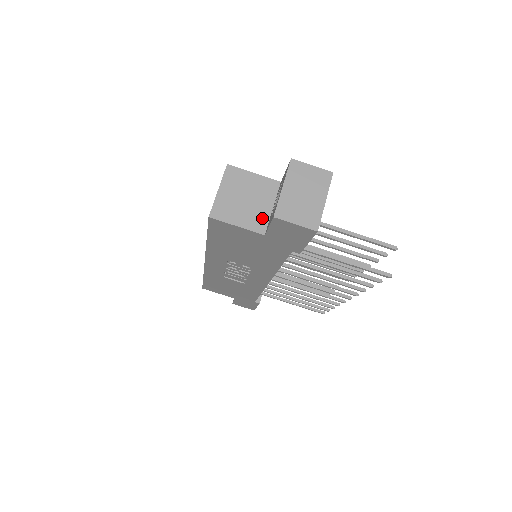
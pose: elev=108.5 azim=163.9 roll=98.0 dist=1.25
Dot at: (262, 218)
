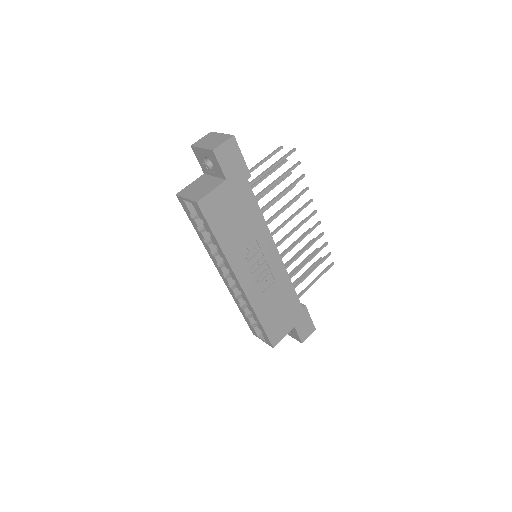
Dot at: (216, 181)
